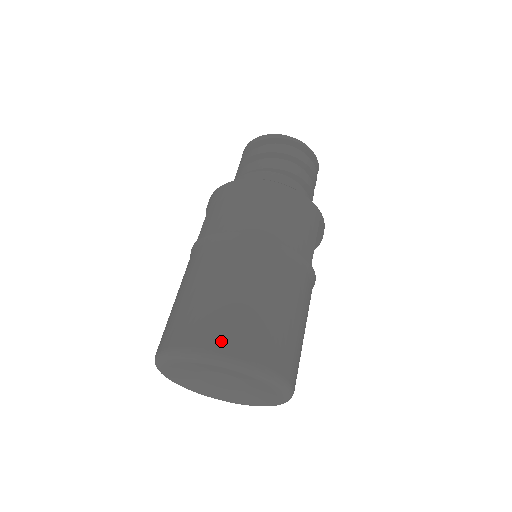
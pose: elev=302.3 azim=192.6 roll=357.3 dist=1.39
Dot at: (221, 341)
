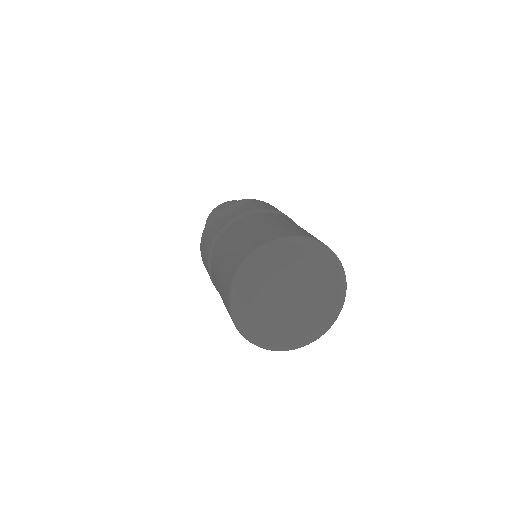
Dot at: occluded
